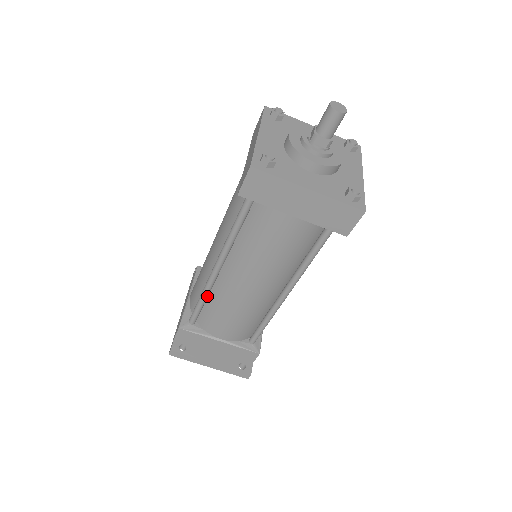
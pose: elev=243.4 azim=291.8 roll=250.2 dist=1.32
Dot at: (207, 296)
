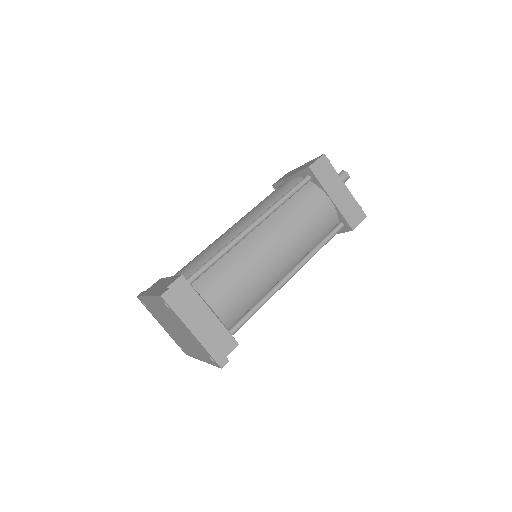
Dot at: (227, 252)
